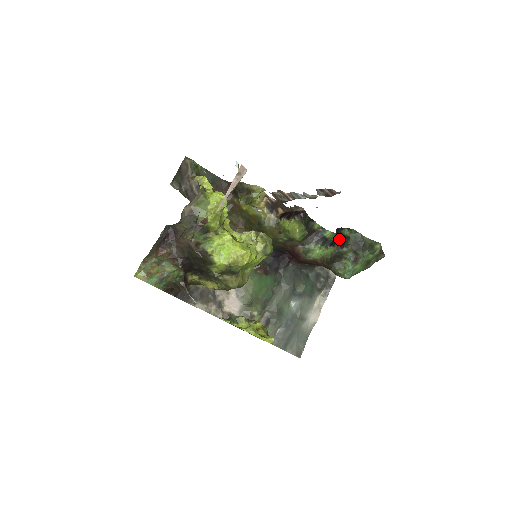
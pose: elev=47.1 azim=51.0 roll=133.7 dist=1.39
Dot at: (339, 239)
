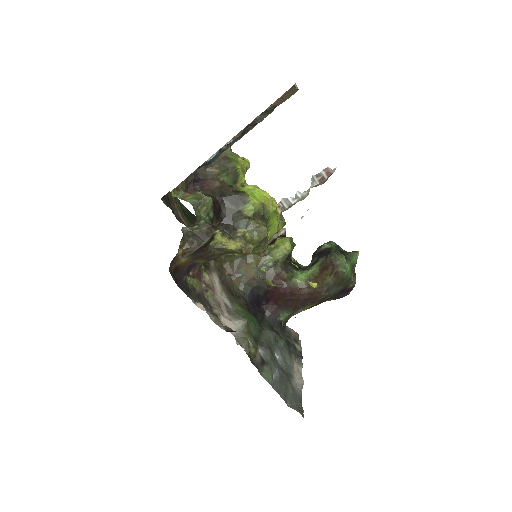
Dot at: (321, 254)
